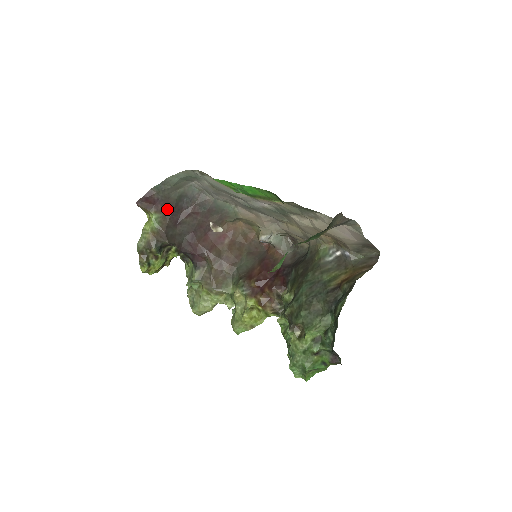
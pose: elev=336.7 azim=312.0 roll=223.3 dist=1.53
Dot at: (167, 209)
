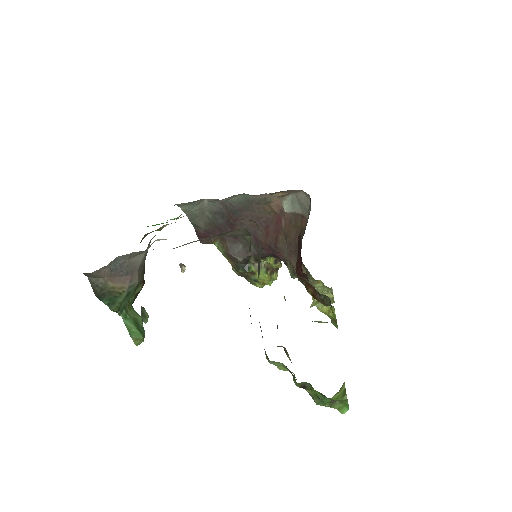
Dot at: (217, 233)
